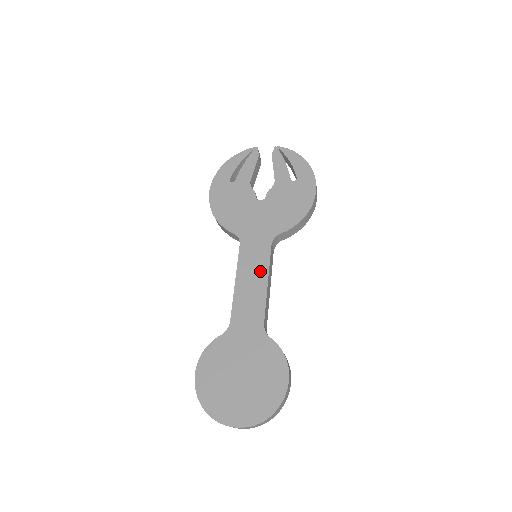
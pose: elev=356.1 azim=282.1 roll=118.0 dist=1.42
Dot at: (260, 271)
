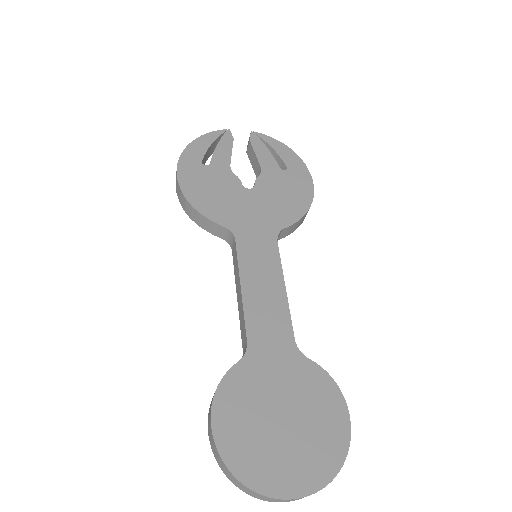
Dot at: (271, 273)
